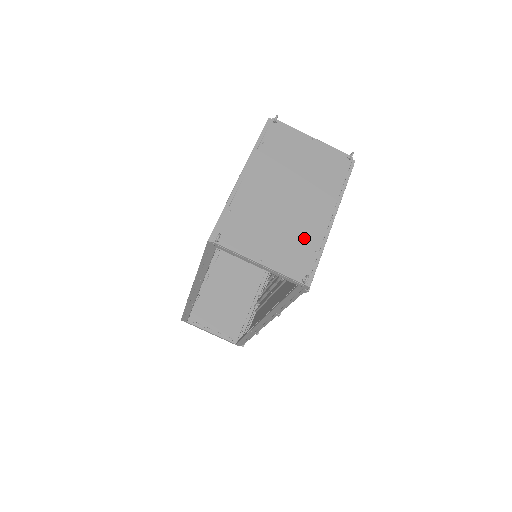
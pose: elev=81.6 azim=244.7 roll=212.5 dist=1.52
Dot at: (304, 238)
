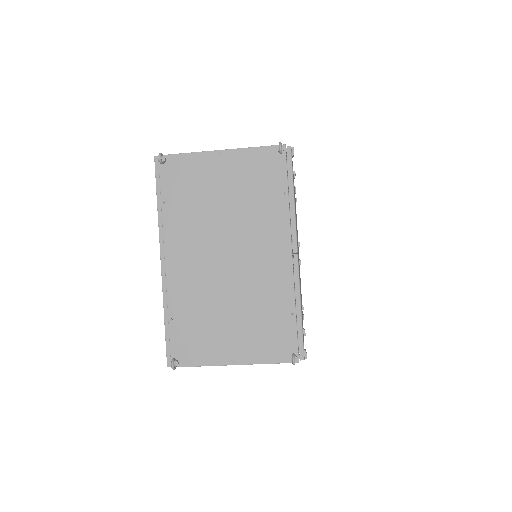
Dot at: (270, 304)
